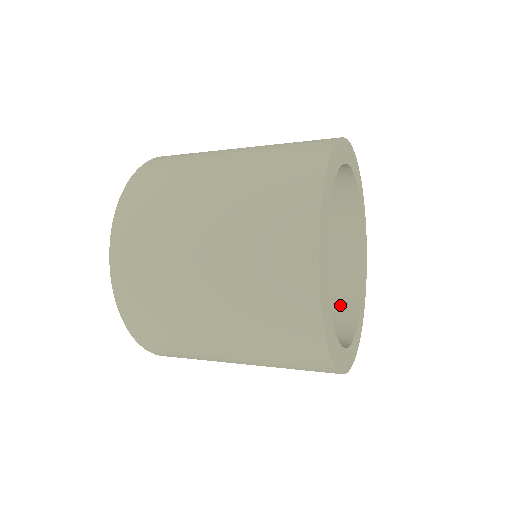
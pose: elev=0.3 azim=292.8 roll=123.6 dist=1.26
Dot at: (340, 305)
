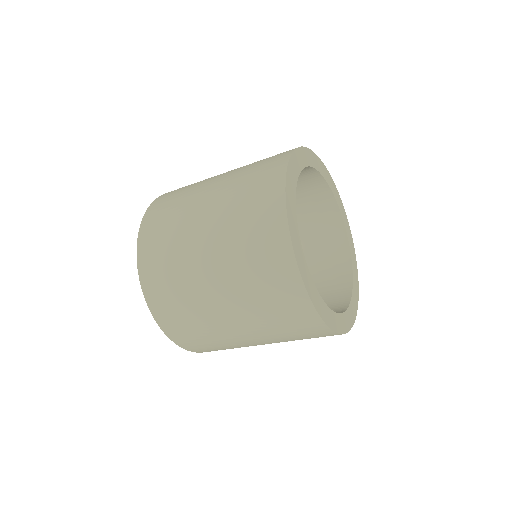
Dot at: occluded
